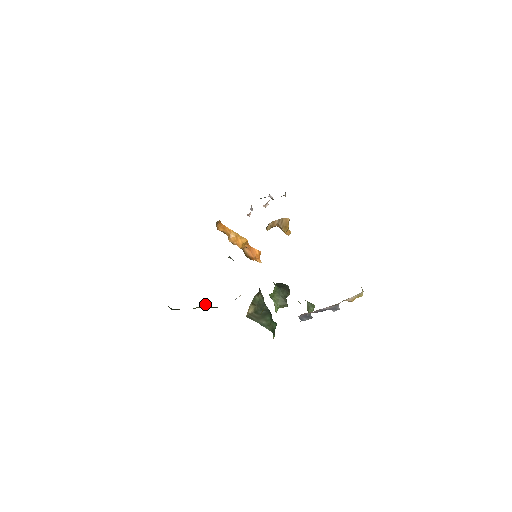
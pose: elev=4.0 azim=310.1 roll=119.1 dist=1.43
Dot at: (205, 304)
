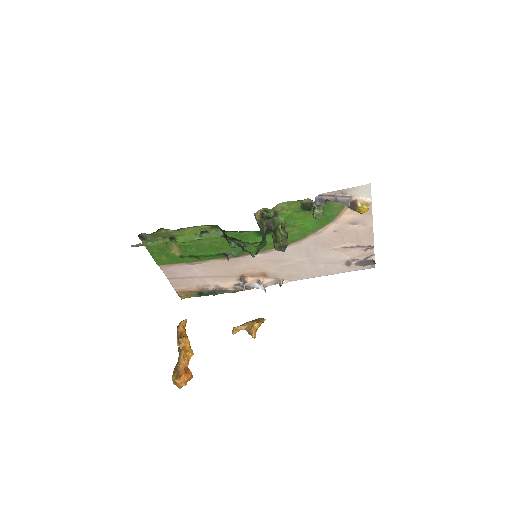
Dot at: occluded
